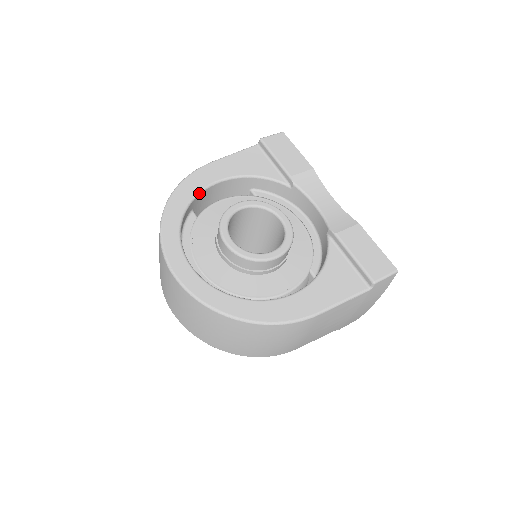
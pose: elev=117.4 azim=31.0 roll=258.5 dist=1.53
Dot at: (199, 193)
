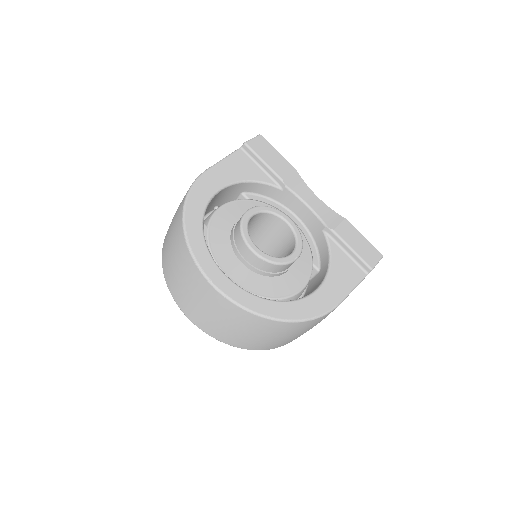
Dot at: (208, 203)
